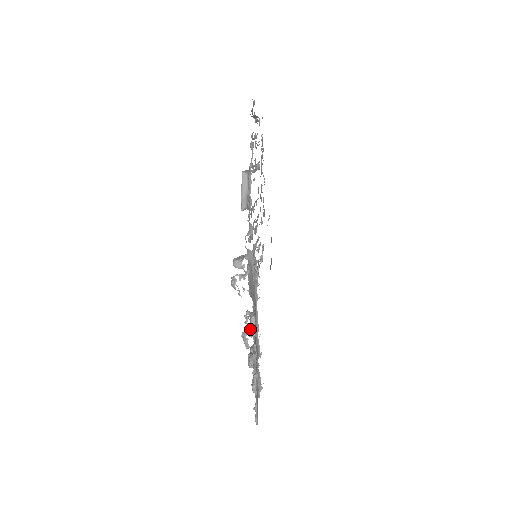
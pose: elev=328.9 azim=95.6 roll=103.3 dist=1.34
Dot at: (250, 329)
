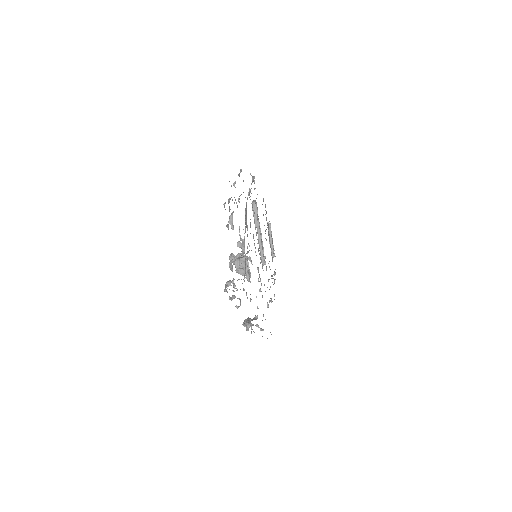
Dot at: occluded
